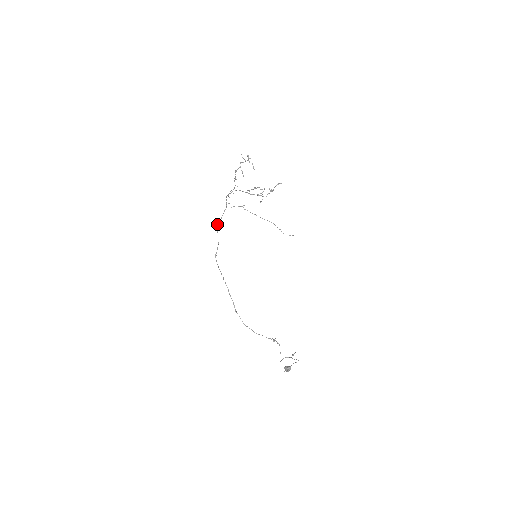
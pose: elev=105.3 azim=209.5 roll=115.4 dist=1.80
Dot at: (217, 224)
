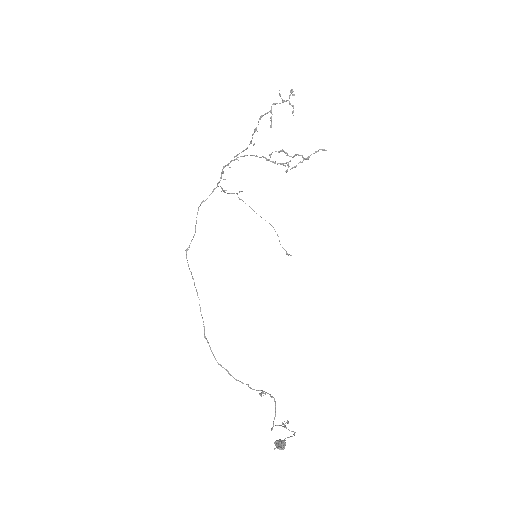
Dot at: occluded
